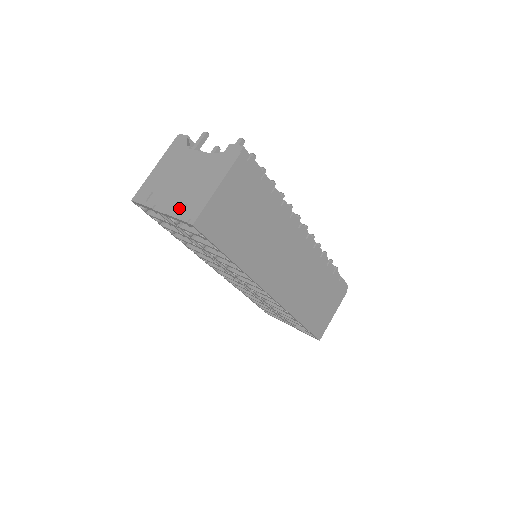
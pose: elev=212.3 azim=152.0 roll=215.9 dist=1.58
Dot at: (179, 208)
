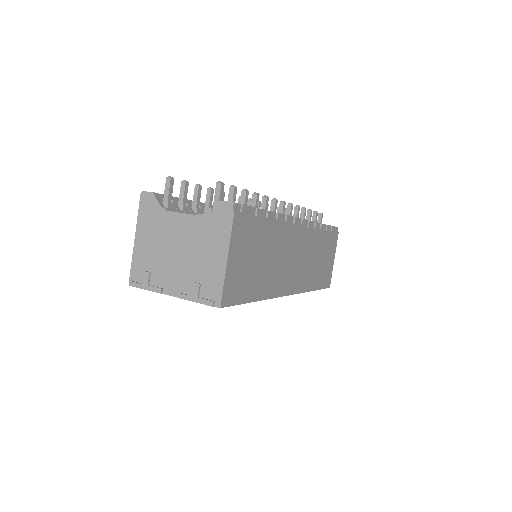
Dot at: (194, 290)
